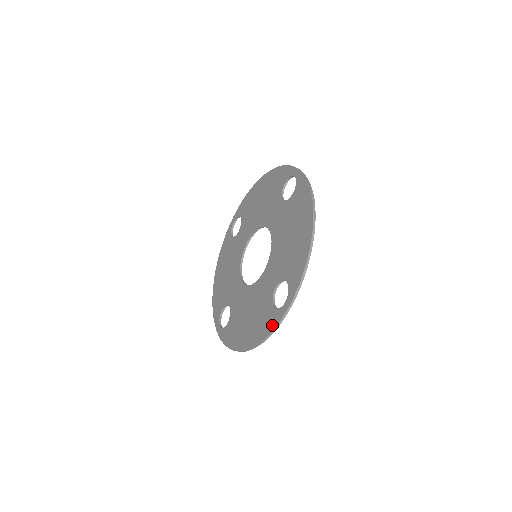
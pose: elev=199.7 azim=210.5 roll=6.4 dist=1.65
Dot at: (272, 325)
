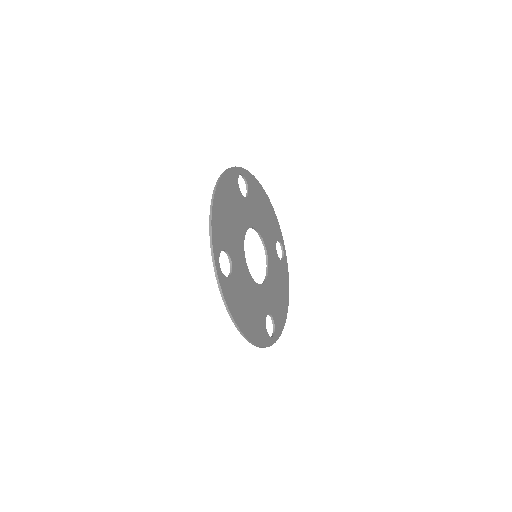
Dot at: occluded
